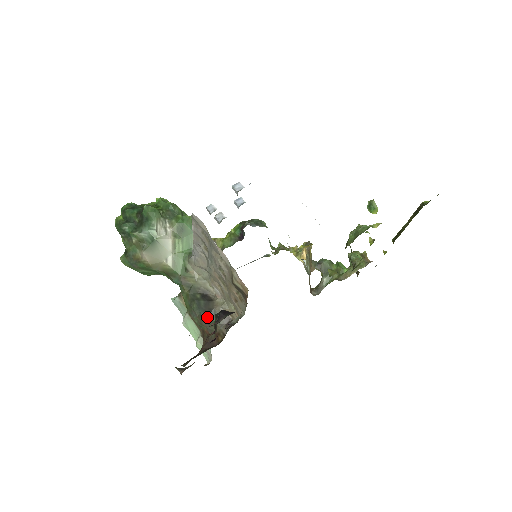
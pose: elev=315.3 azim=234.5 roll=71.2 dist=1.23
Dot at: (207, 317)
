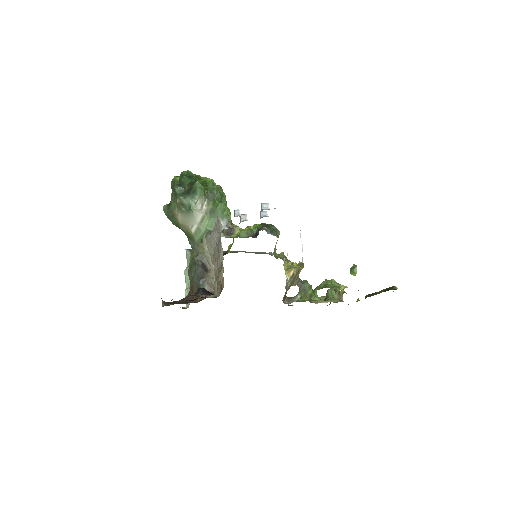
Dot at: (198, 281)
